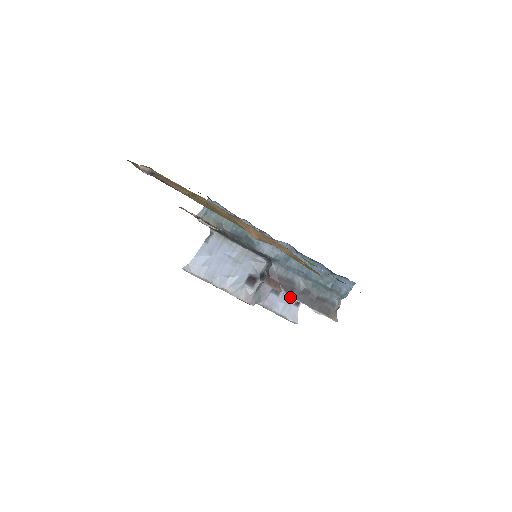
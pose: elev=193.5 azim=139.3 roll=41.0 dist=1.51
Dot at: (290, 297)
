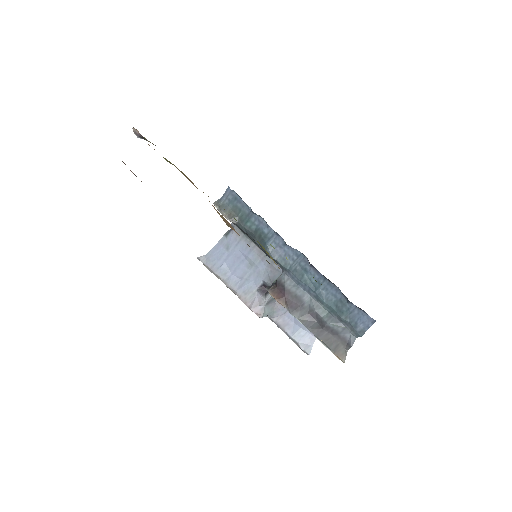
Dot at: occluded
